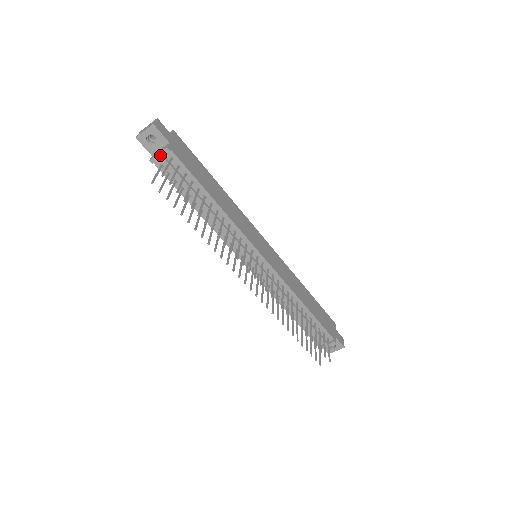
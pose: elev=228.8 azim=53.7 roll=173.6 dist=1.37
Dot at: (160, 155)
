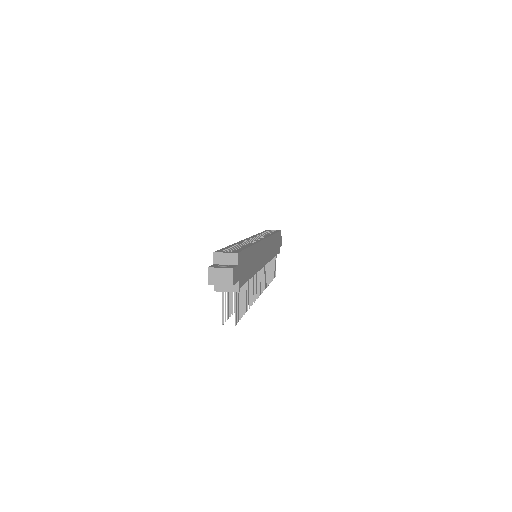
Dot at: (228, 291)
